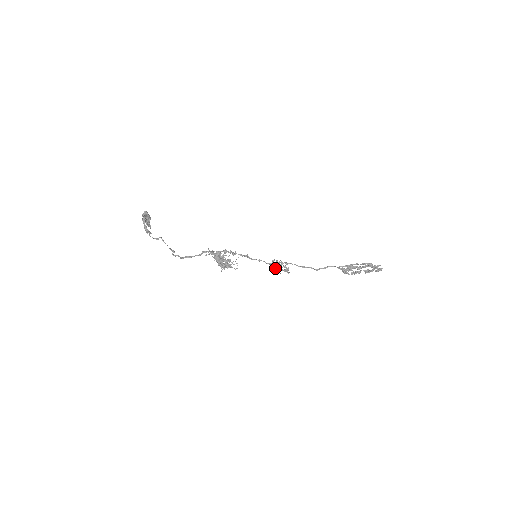
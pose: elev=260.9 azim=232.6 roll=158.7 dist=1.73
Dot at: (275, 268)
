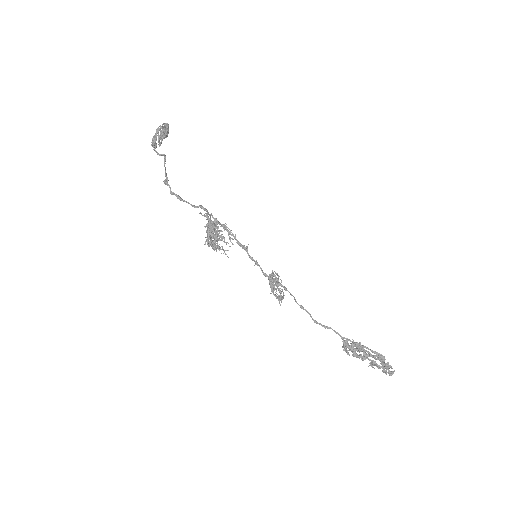
Dot at: (270, 283)
